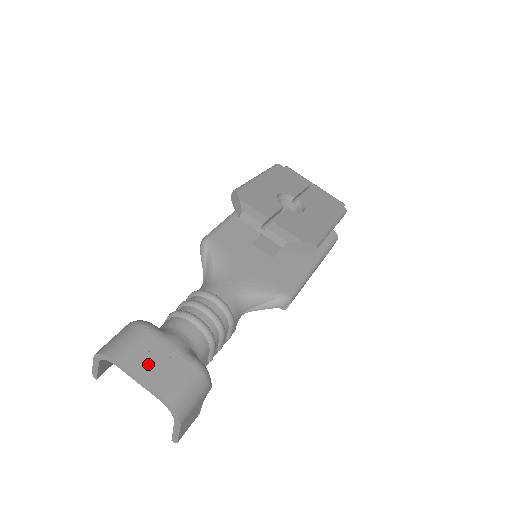
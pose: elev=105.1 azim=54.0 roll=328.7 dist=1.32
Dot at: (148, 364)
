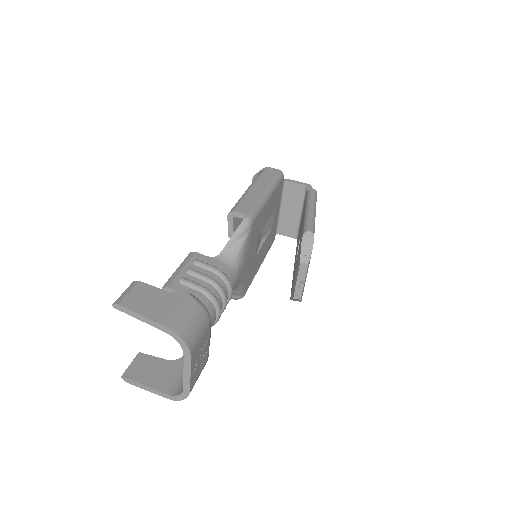
Dot at: (198, 360)
